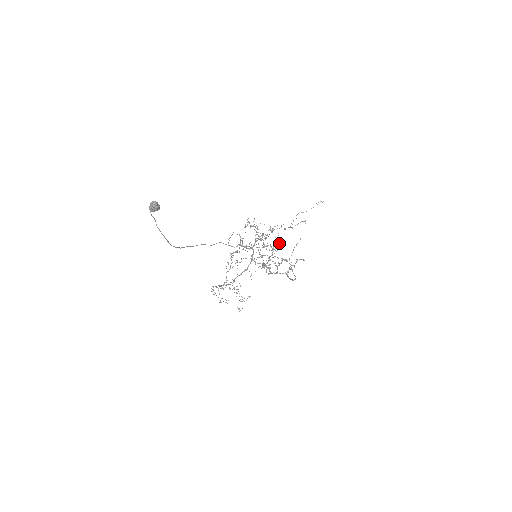
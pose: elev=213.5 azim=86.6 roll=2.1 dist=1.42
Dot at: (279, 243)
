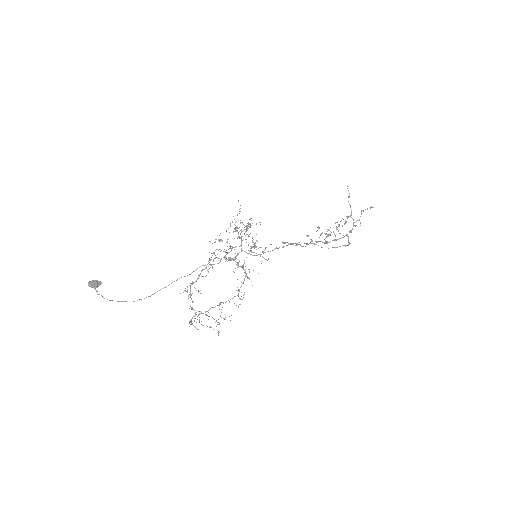
Dot at: (254, 243)
